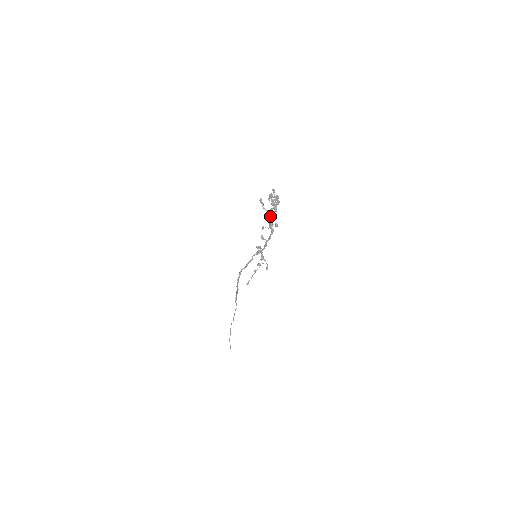
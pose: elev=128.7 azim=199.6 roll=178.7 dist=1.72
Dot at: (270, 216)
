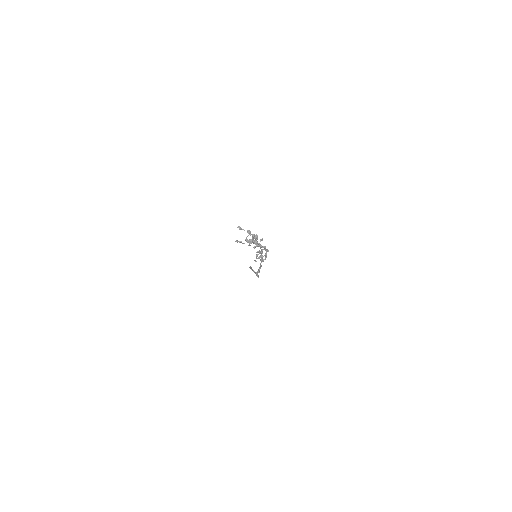
Dot at: occluded
